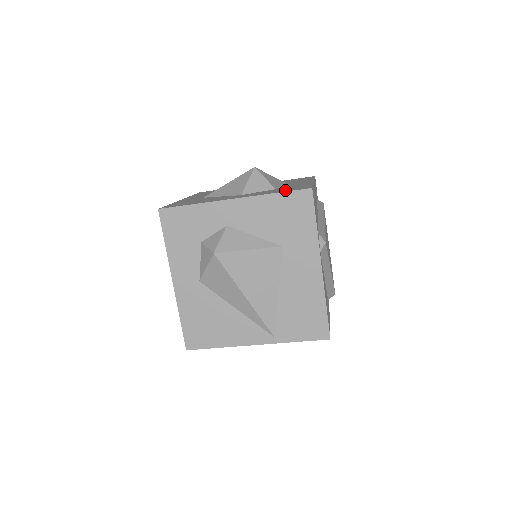
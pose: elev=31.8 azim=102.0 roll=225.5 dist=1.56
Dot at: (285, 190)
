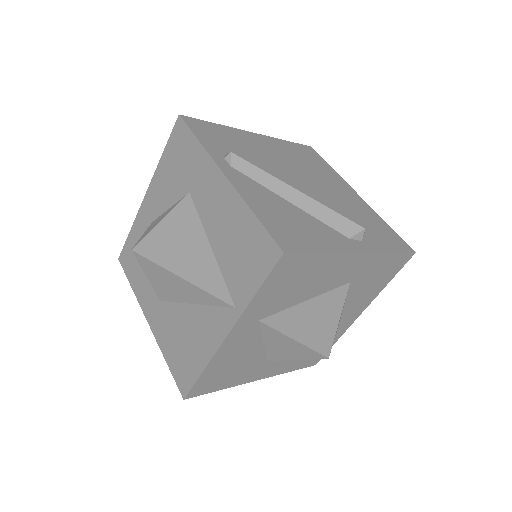
Dot at: occluded
